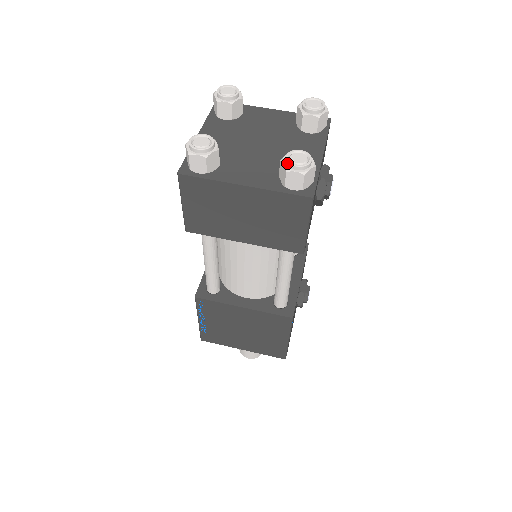
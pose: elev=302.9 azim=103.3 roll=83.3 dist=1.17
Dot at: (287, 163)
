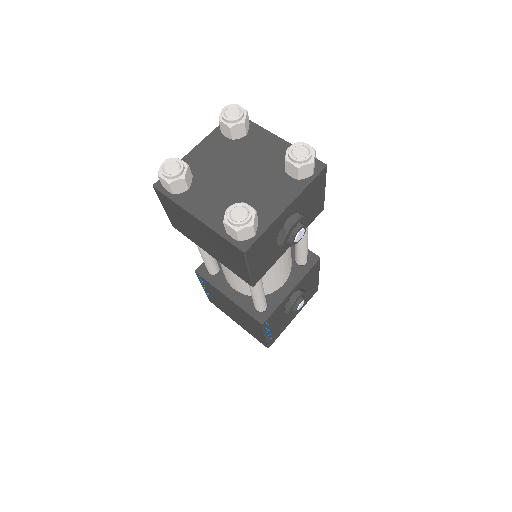
Dot at: (226, 215)
